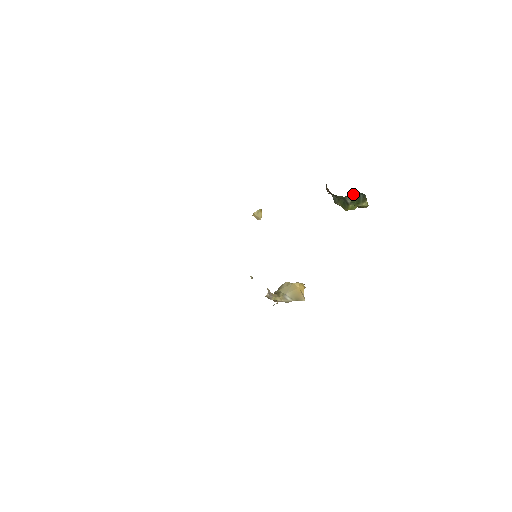
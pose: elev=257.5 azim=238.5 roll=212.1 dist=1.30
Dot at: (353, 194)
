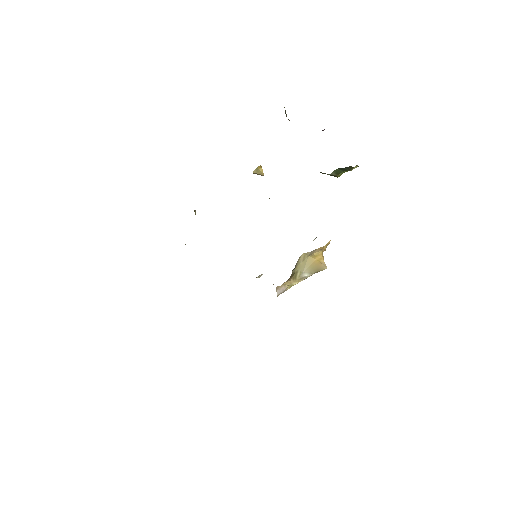
Dot at: occluded
